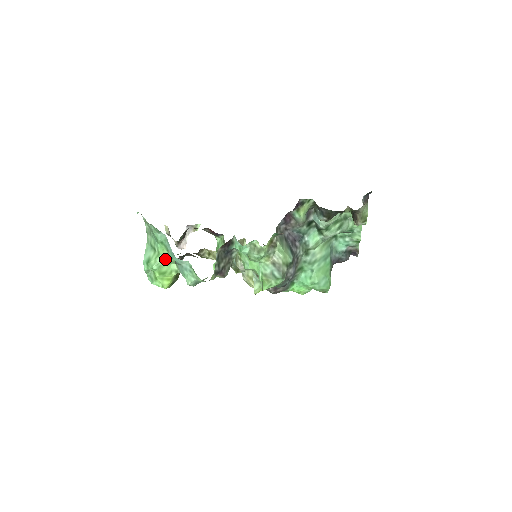
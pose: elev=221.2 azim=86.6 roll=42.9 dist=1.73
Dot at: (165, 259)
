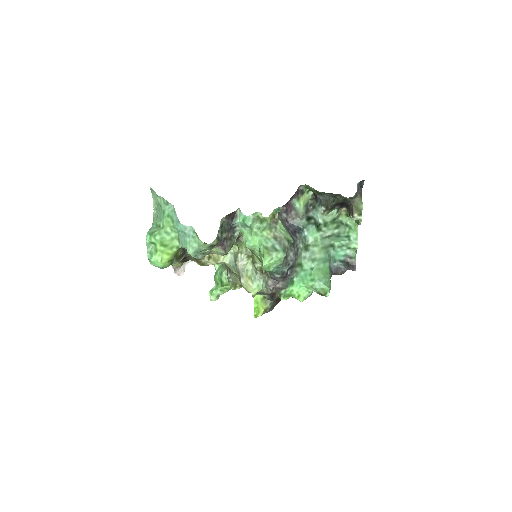
Dot at: (169, 231)
